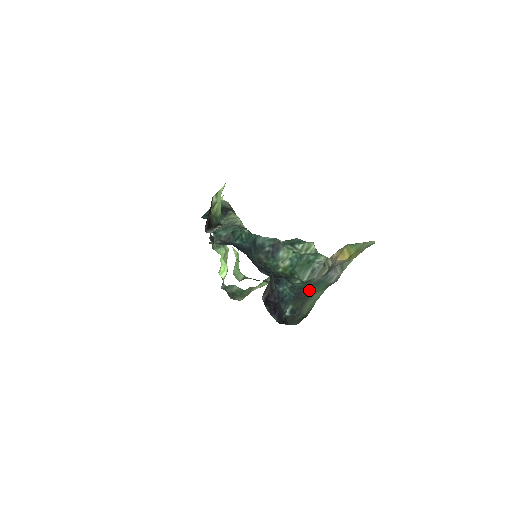
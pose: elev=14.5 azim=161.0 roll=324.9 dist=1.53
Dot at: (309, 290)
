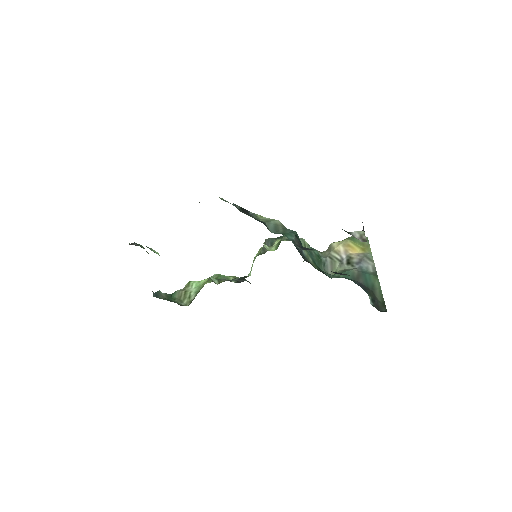
Dot at: (363, 281)
